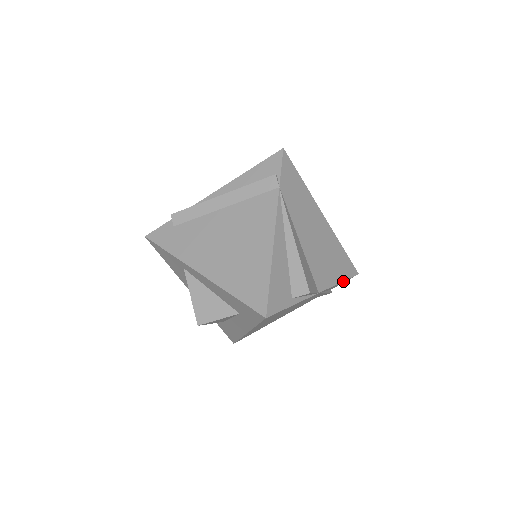
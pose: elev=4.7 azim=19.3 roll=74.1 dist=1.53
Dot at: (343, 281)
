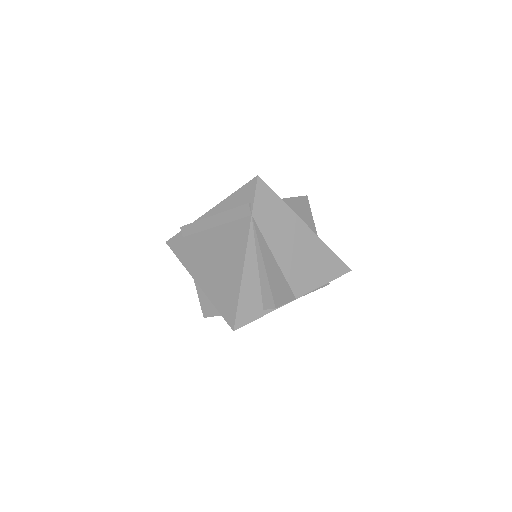
Dot at: (330, 281)
